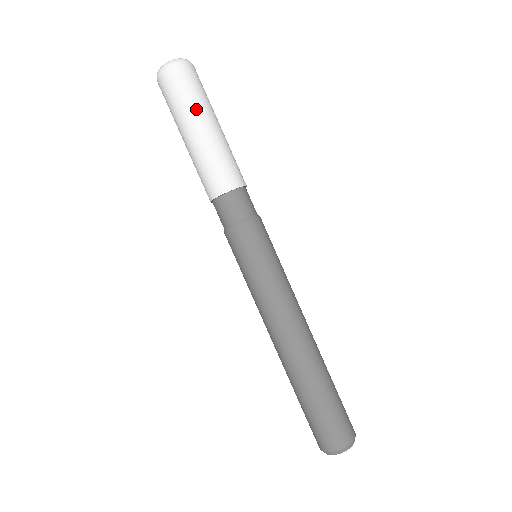
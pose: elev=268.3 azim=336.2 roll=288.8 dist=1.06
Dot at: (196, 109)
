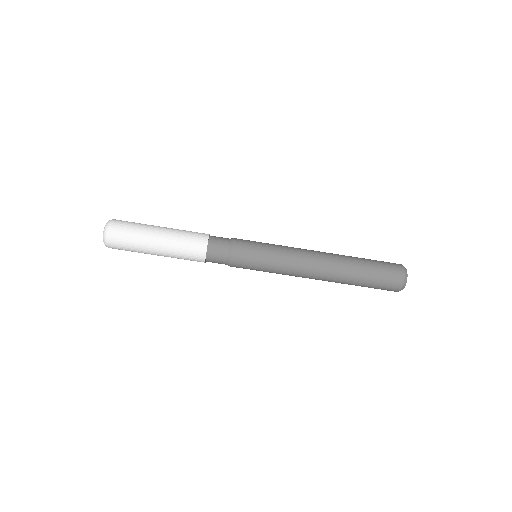
Dot at: (144, 237)
